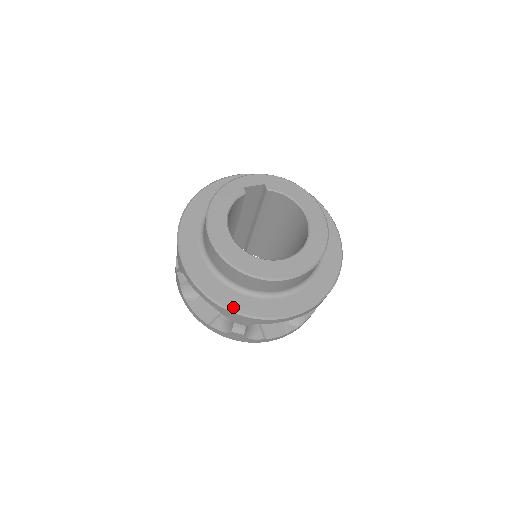
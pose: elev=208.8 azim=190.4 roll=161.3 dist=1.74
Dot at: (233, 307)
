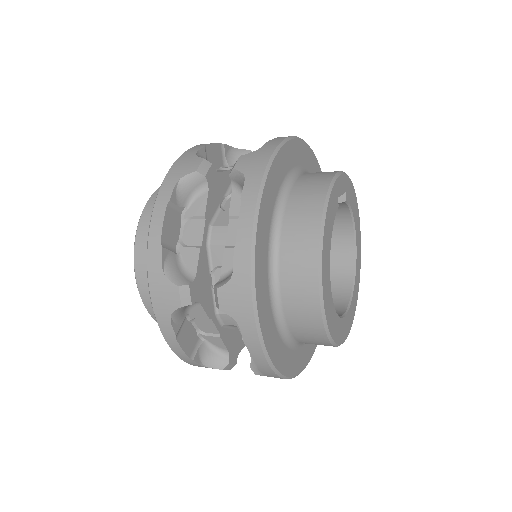
Dot at: (285, 371)
